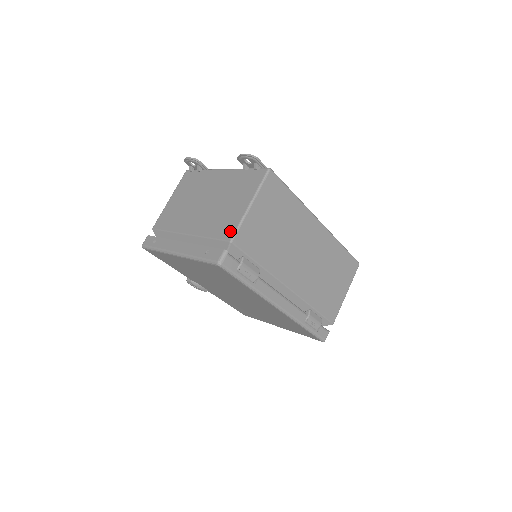
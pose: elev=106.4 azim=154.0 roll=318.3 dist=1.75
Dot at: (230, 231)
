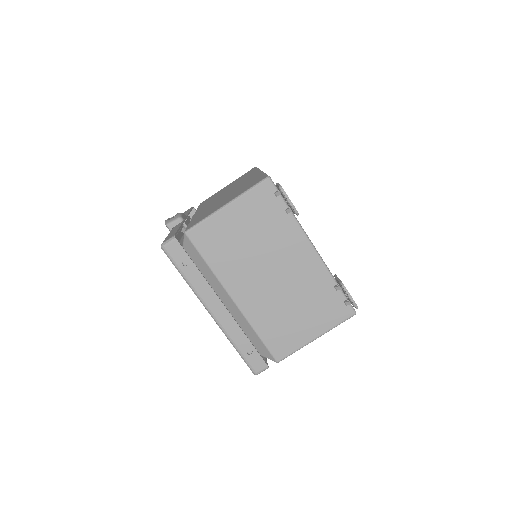
Dot at: (283, 352)
